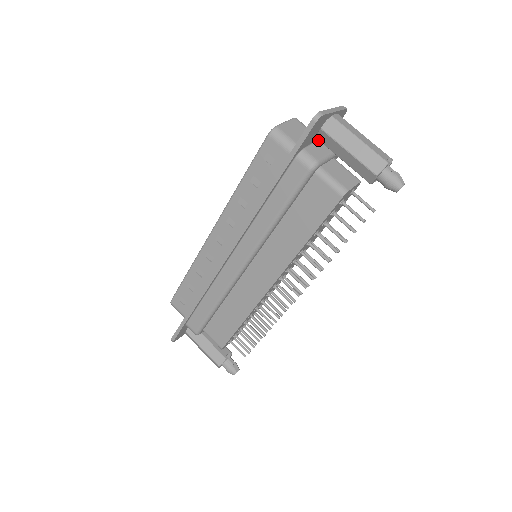
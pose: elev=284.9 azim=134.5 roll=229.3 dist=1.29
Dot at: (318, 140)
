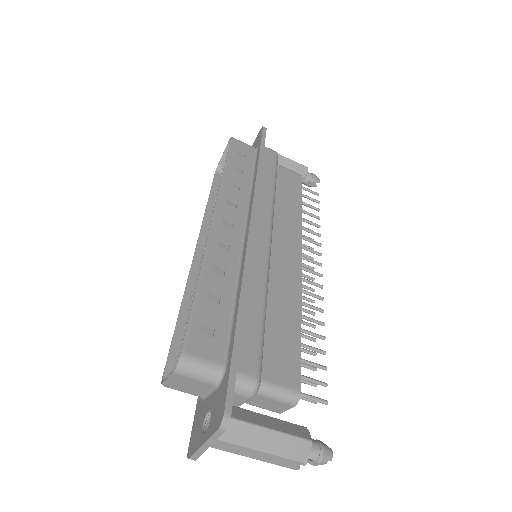
Dot at: occluded
